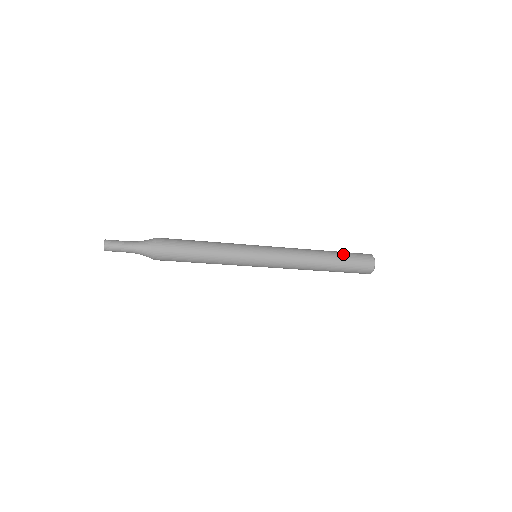
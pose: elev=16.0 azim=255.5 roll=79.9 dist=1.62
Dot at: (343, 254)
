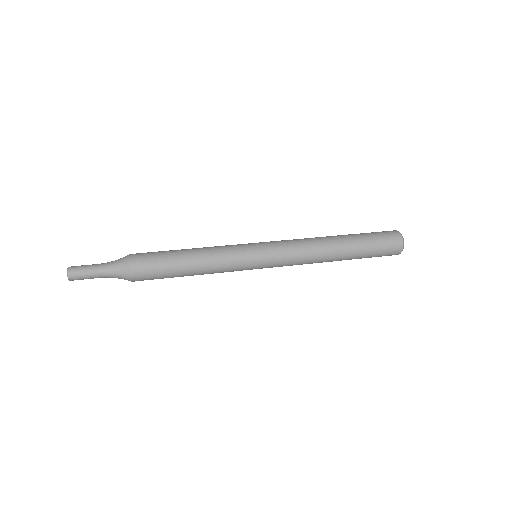
Dot at: (365, 250)
